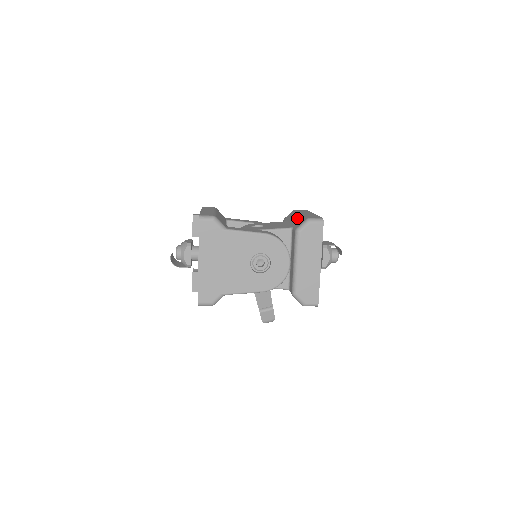
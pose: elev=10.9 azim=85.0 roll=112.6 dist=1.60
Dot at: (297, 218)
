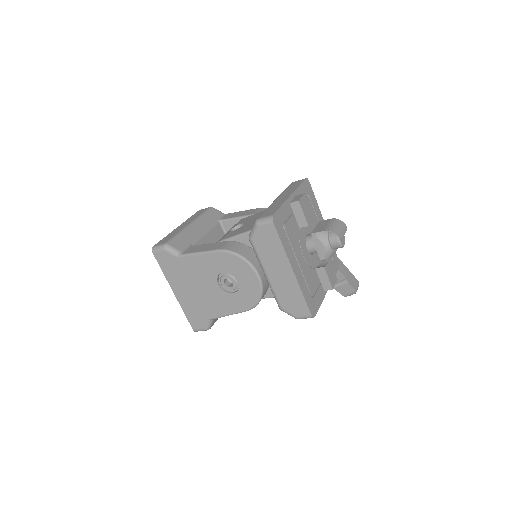
Dot at: occluded
